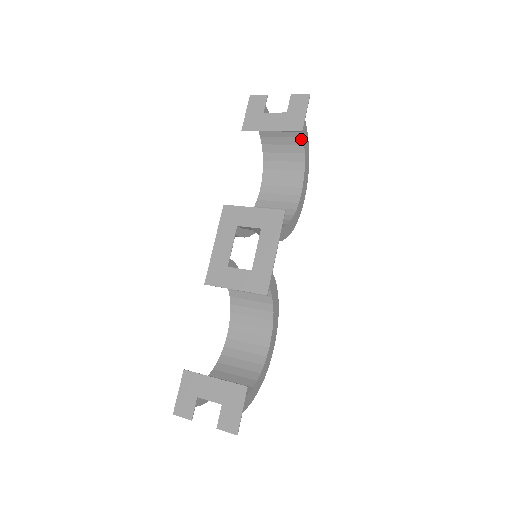
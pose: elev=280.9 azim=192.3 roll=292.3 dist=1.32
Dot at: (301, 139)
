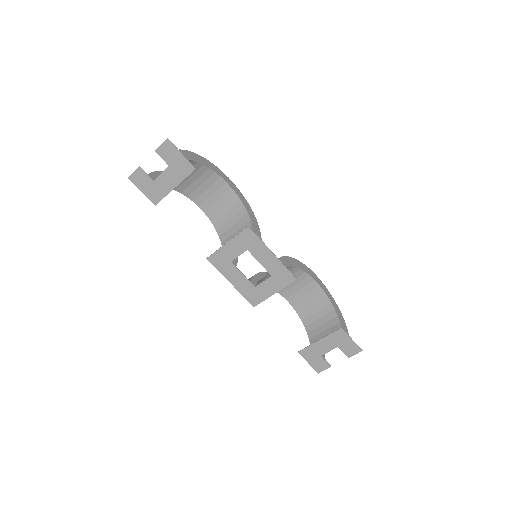
Dot at: (192, 162)
